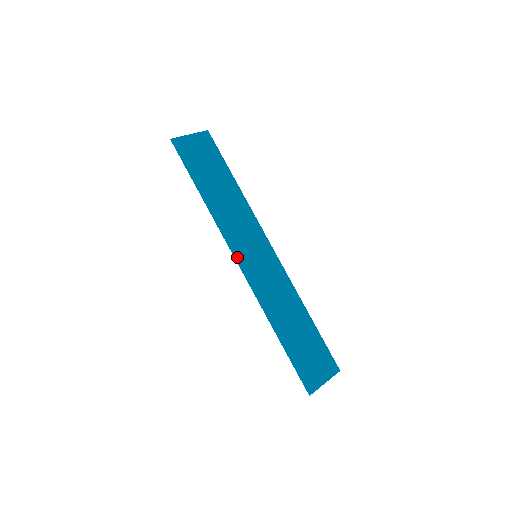
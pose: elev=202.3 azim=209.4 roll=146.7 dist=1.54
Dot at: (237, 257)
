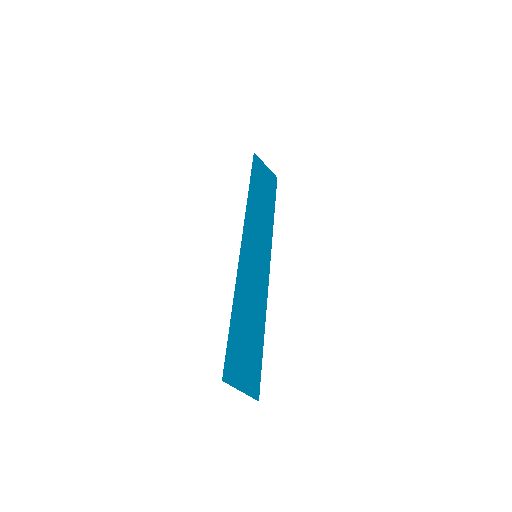
Dot at: (244, 239)
